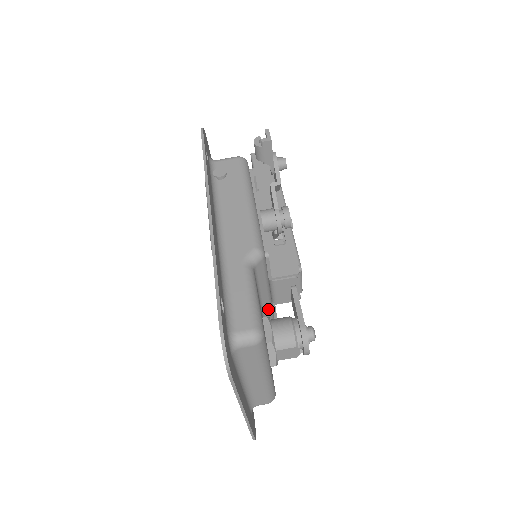
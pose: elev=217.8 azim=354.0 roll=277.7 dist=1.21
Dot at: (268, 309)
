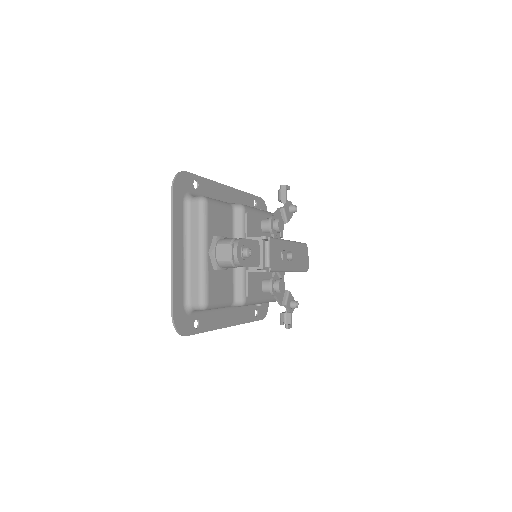
Dot at: (240, 268)
